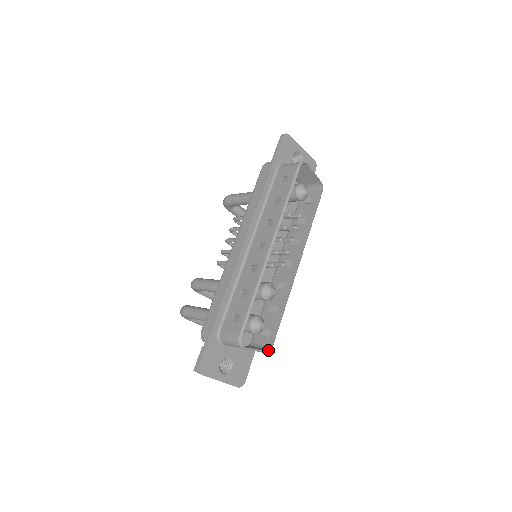
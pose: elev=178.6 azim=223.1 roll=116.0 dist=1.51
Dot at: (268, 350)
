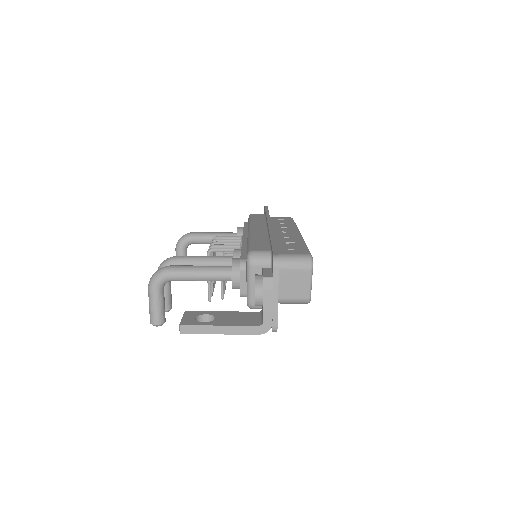
Dot at: (310, 299)
